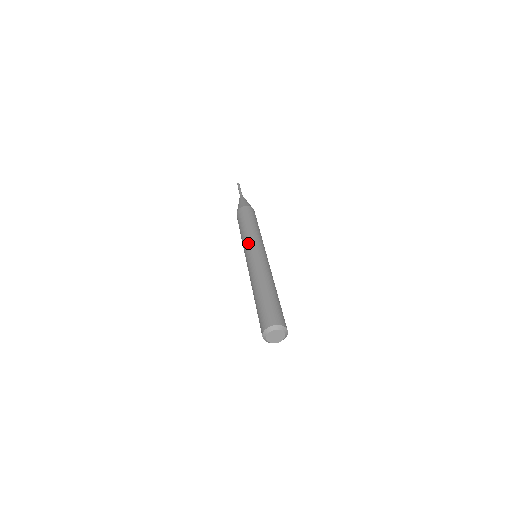
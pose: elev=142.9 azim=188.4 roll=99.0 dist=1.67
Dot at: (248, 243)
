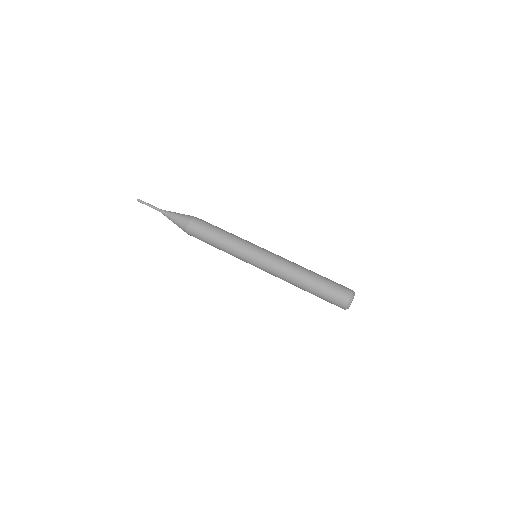
Dot at: (243, 254)
